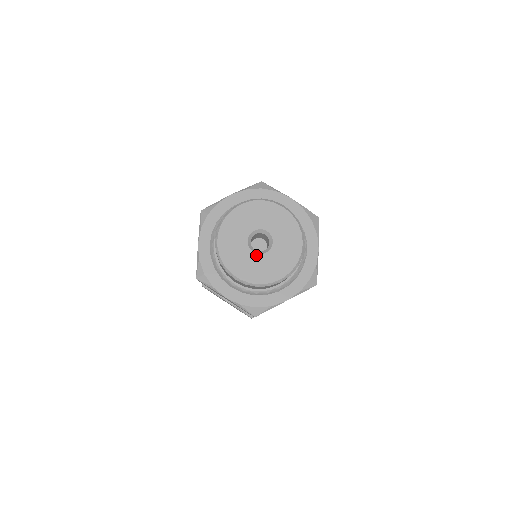
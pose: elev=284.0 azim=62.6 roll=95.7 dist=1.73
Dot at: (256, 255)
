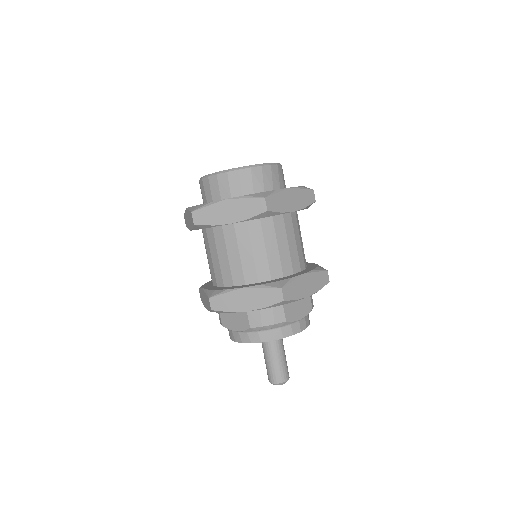
Dot at: occluded
